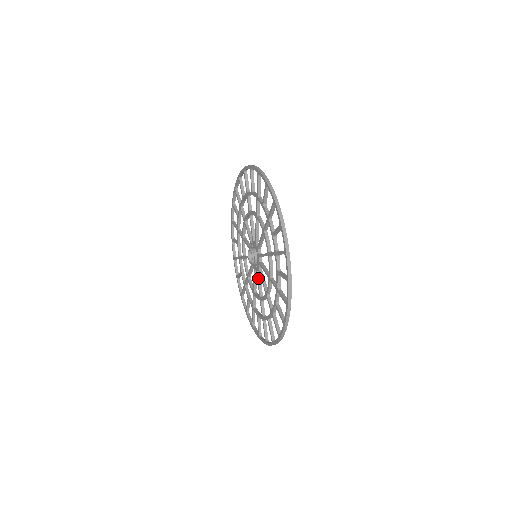
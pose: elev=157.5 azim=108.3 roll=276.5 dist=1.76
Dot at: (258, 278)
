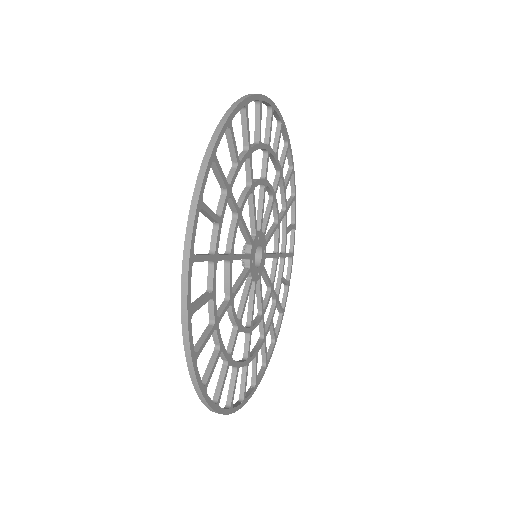
Dot at: (256, 288)
